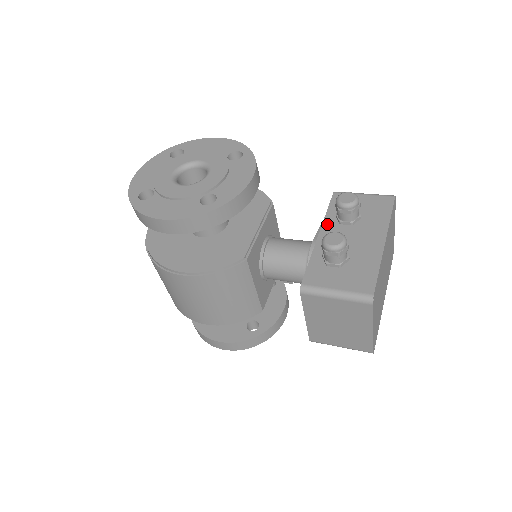
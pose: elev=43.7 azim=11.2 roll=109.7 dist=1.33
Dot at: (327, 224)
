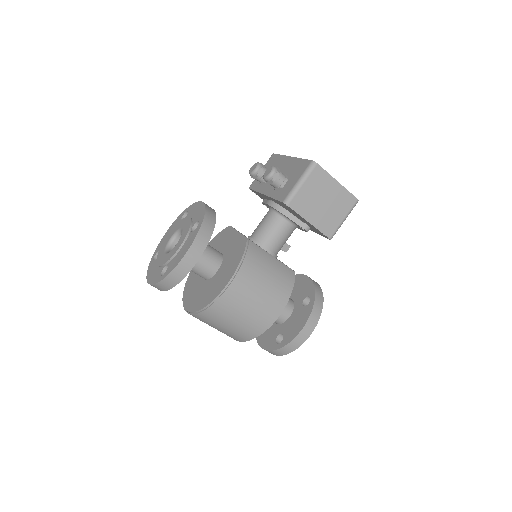
Dot at: (262, 190)
